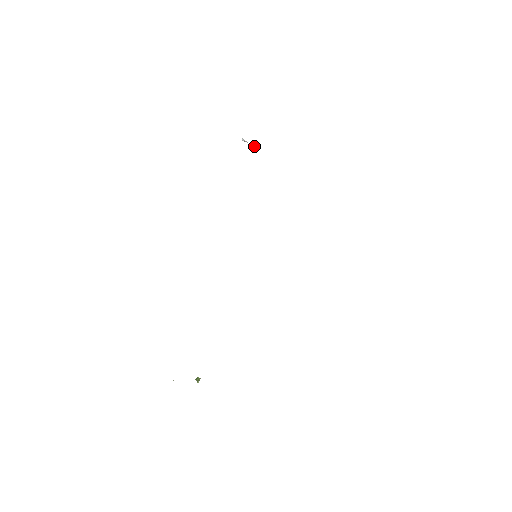
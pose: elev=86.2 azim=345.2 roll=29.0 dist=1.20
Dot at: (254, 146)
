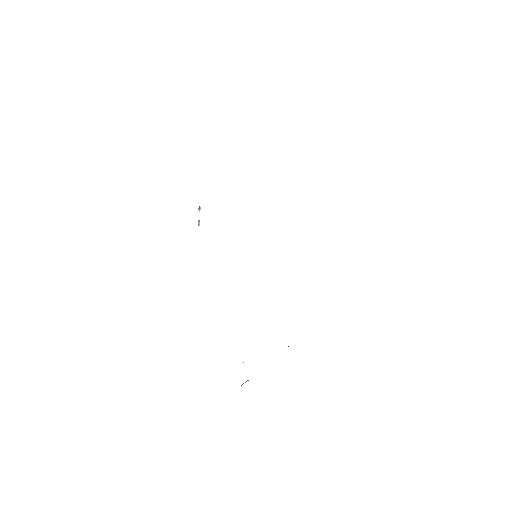
Dot at: (199, 221)
